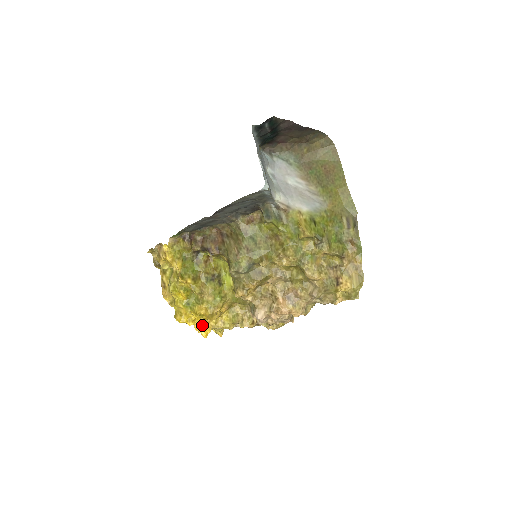
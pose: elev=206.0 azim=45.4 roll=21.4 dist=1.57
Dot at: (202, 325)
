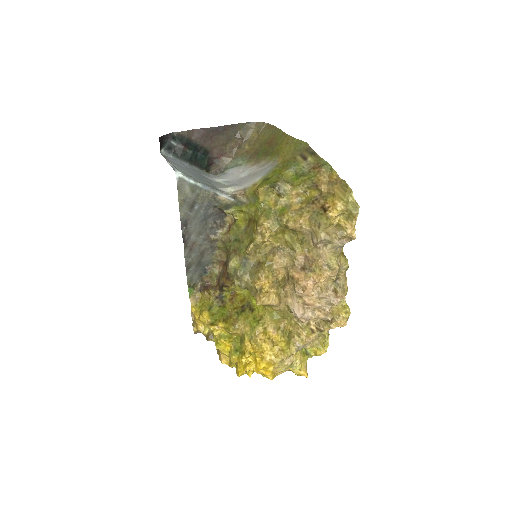
Dot at: (260, 364)
